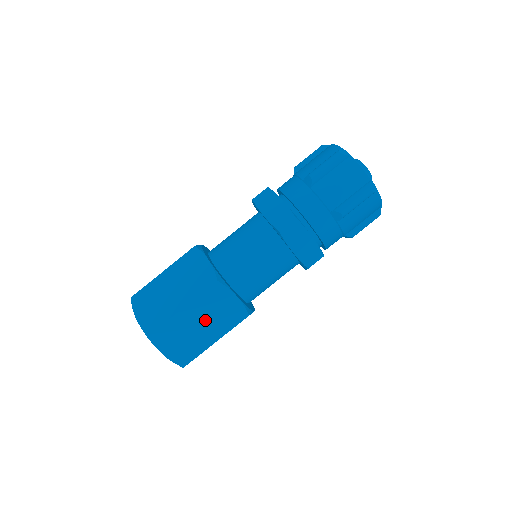
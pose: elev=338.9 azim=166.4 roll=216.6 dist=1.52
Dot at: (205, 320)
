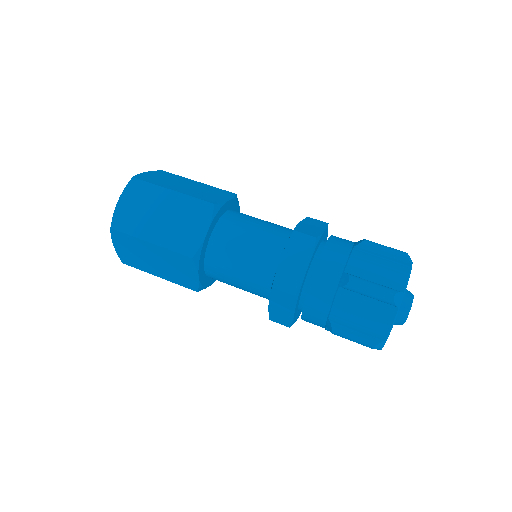
Dot at: (169, 218)
